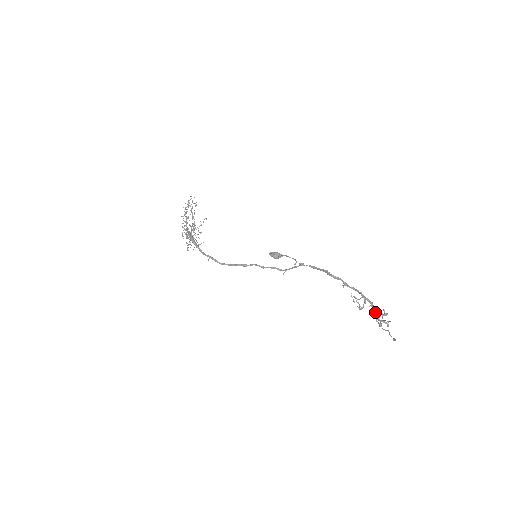
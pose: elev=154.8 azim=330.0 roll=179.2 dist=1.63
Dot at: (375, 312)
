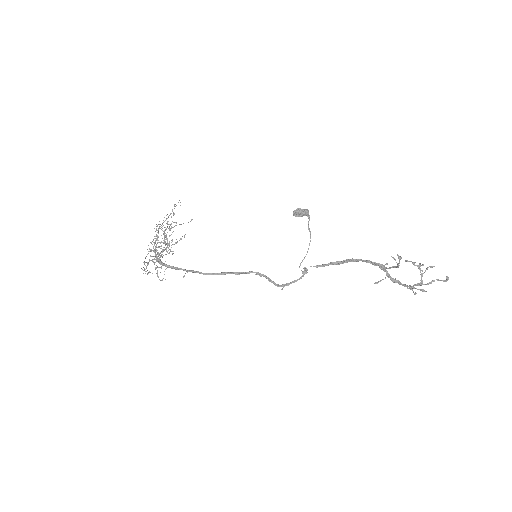
Dot at: (406, 285)
